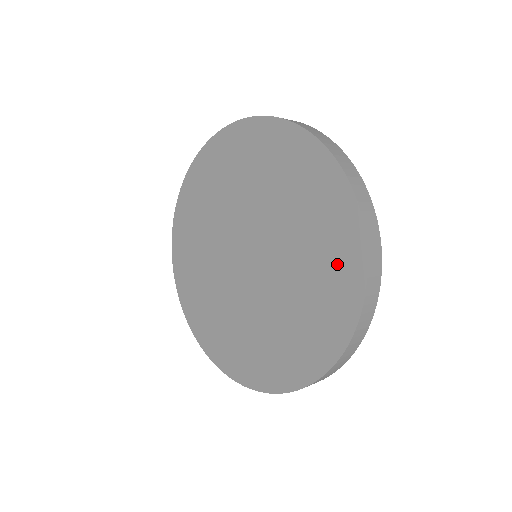
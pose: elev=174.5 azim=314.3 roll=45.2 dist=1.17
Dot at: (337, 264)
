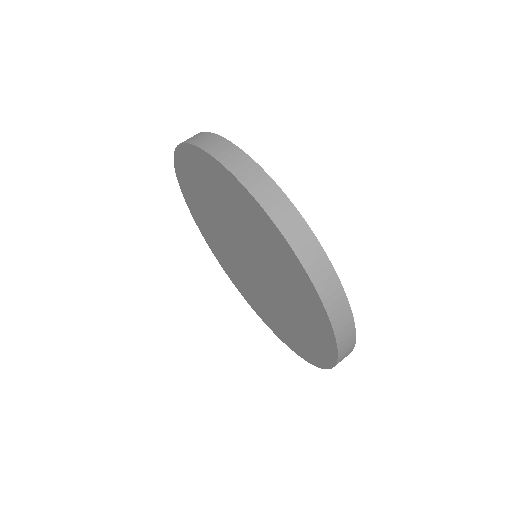
Dot at: (283, 333)
